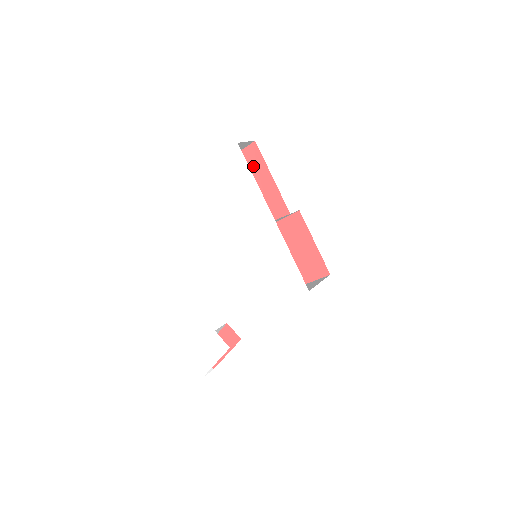
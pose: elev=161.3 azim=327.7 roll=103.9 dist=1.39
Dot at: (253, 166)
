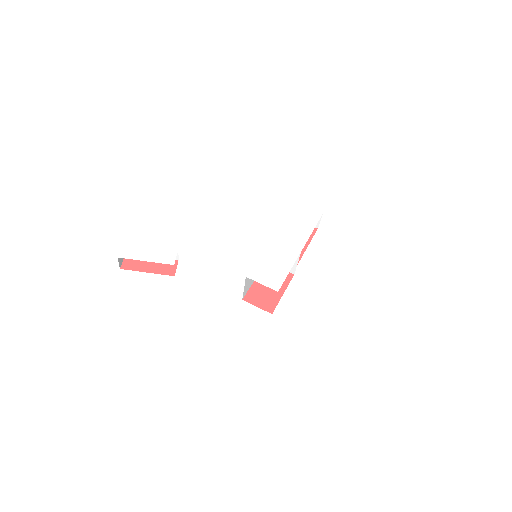
Dot at: occluded
